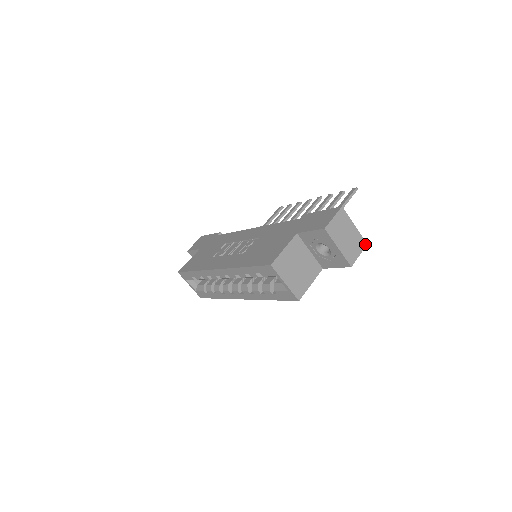
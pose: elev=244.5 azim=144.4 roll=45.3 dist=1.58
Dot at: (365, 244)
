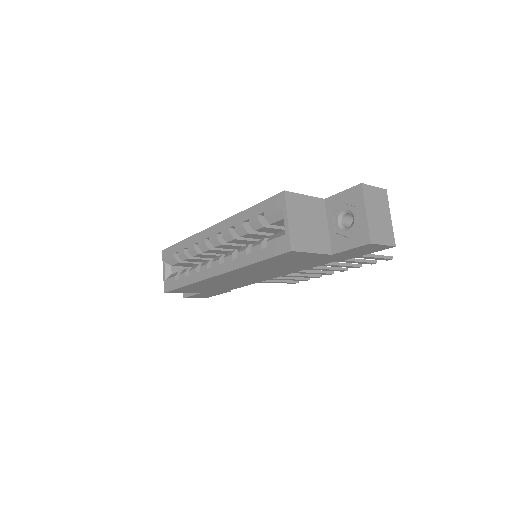
Dot at: (394, 244)
